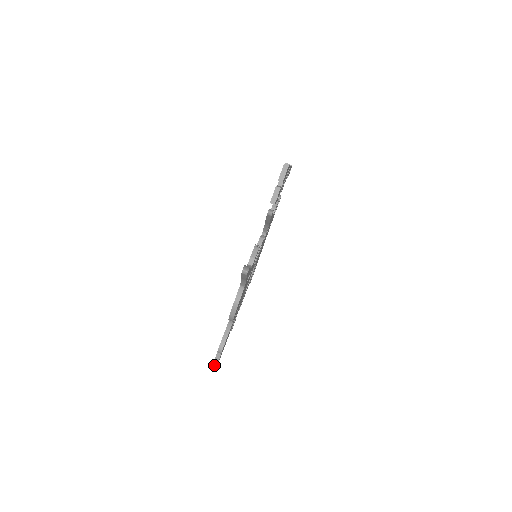
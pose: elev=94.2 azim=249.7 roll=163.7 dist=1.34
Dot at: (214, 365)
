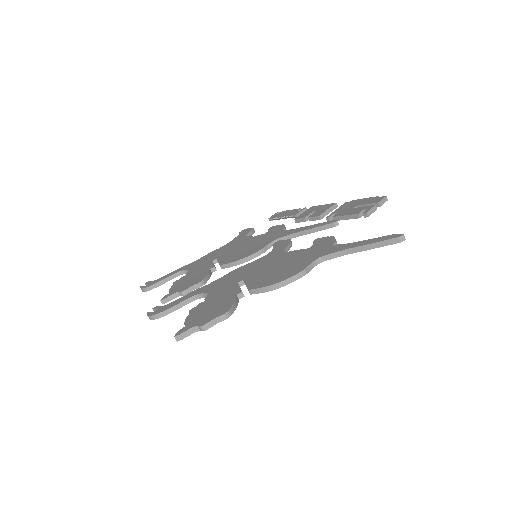
Dot at: (181, 335)
